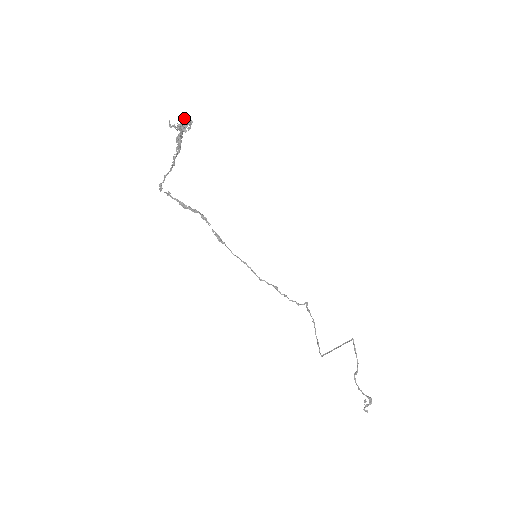
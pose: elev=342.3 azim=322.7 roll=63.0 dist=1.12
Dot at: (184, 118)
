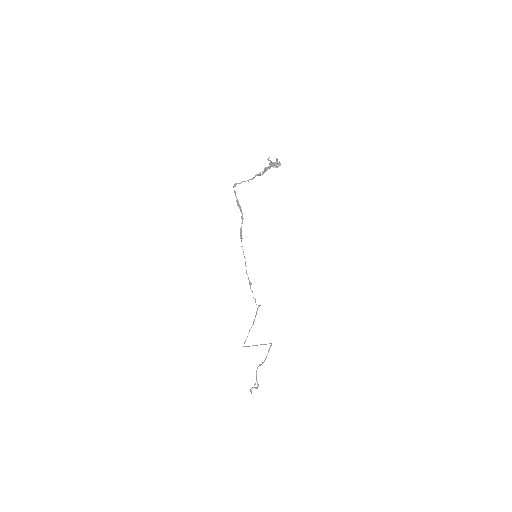
Dot at: occluded
